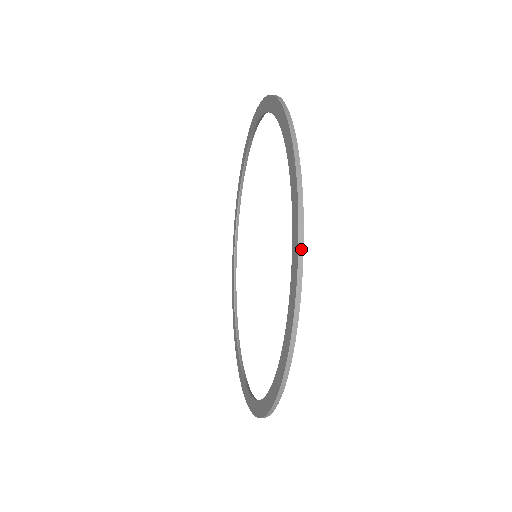
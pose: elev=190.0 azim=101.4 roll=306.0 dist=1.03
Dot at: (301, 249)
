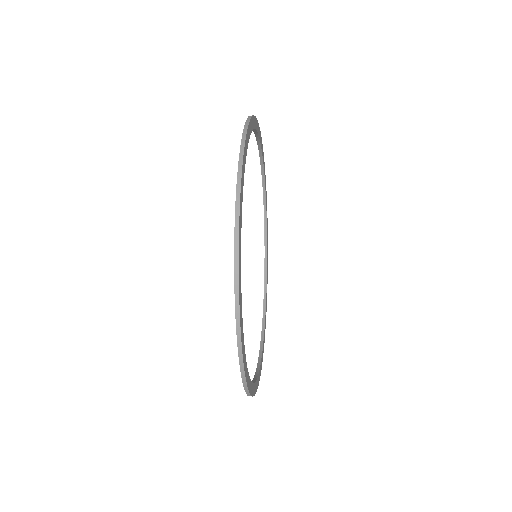
Dot at: (237, 292)
